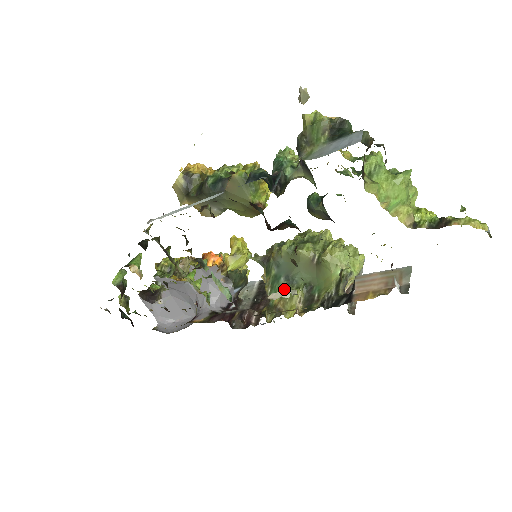
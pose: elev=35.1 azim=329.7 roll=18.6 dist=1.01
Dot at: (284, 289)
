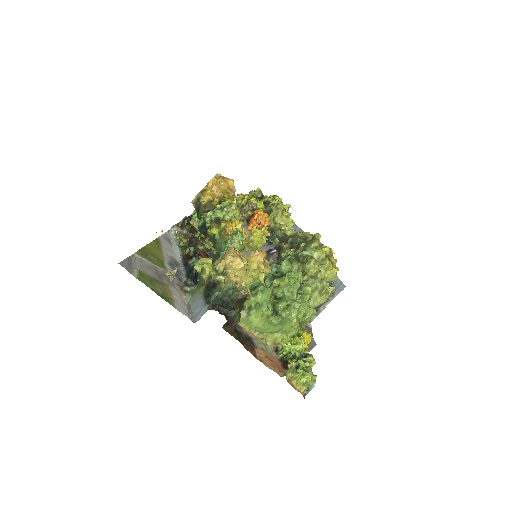
Dot at: occluded
